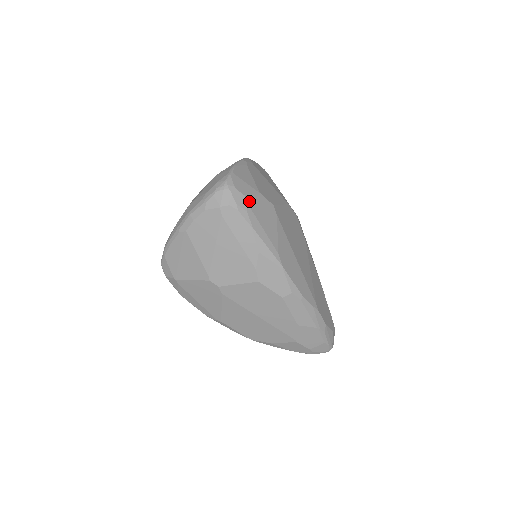
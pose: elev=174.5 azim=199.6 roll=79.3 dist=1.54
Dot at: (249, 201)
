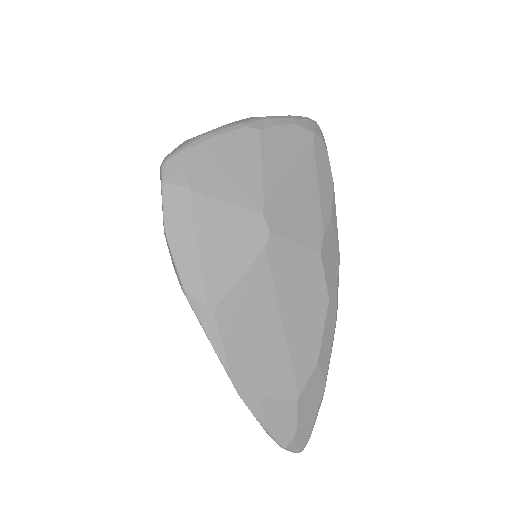
Dot at: occluded
